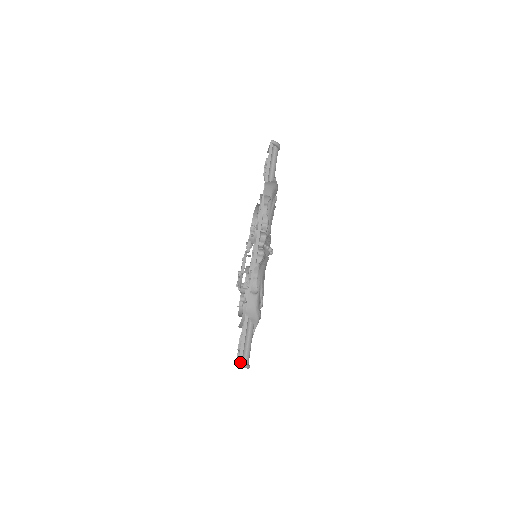
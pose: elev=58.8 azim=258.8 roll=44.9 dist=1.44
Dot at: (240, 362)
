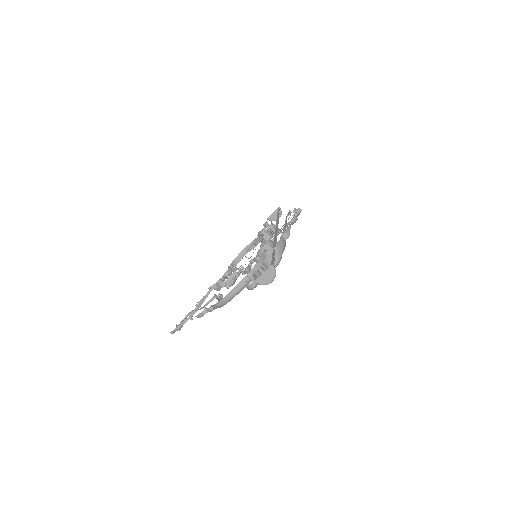
Dot at: (272, 265)
